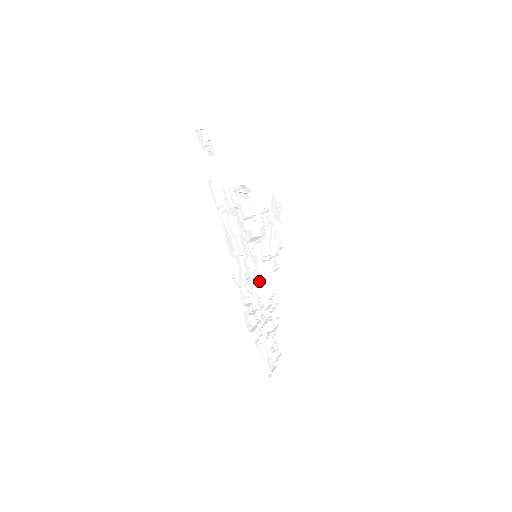
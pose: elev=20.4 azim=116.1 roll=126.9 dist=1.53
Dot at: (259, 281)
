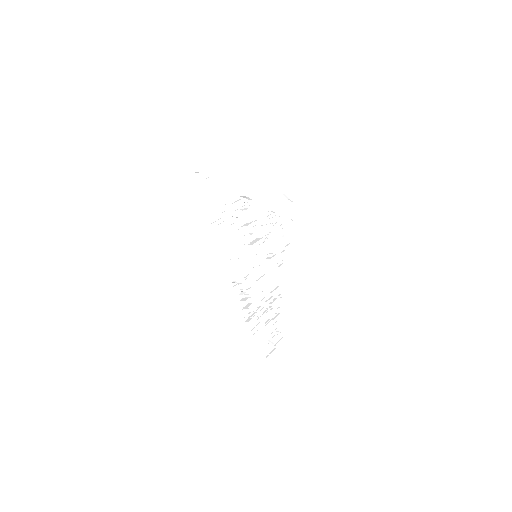
Dot at: (261, 276)
